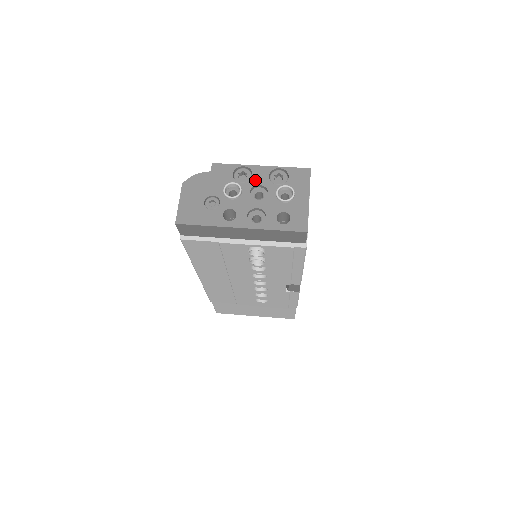
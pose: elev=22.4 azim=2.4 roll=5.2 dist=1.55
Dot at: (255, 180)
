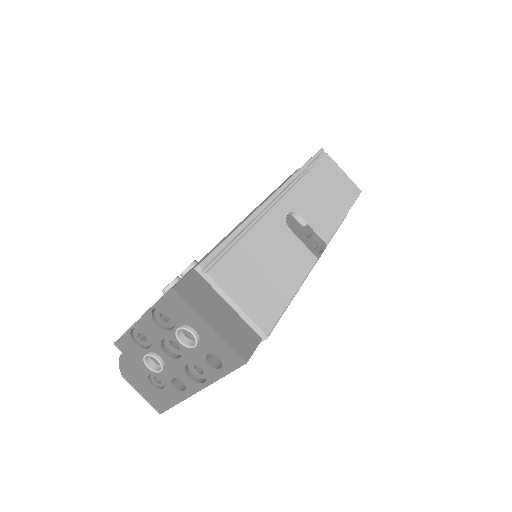
Dot at: (154, 338)
